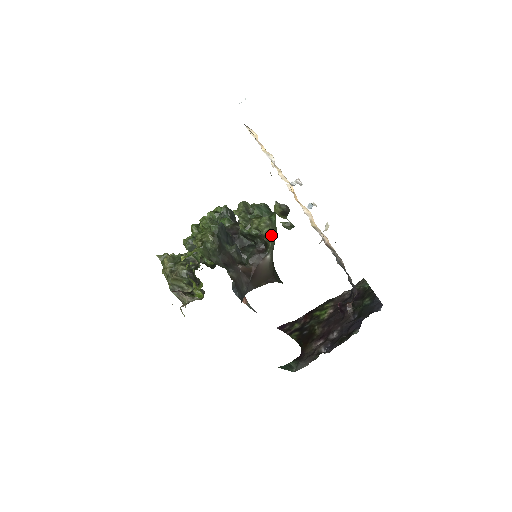
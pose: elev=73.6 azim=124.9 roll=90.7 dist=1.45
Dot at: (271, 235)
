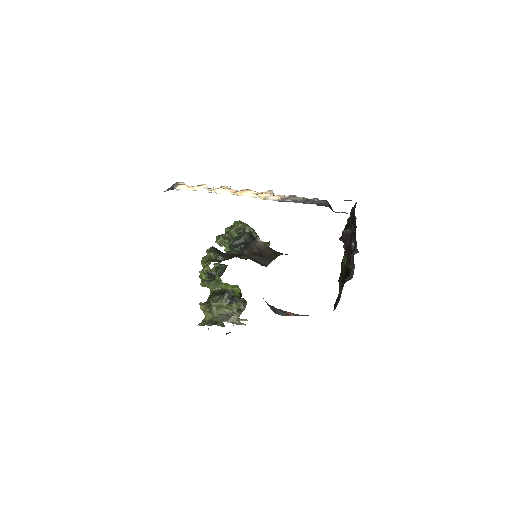
Dot at: (246, 225)
